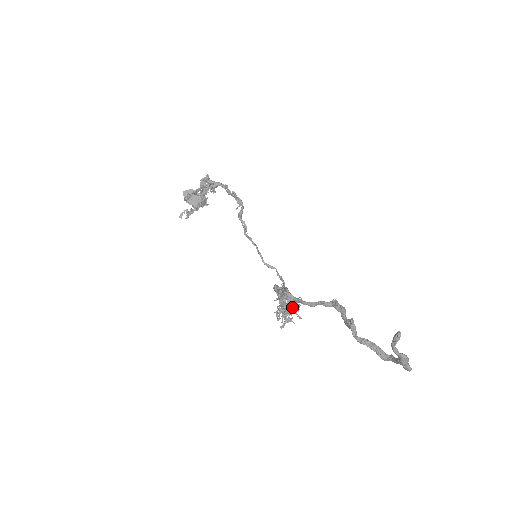
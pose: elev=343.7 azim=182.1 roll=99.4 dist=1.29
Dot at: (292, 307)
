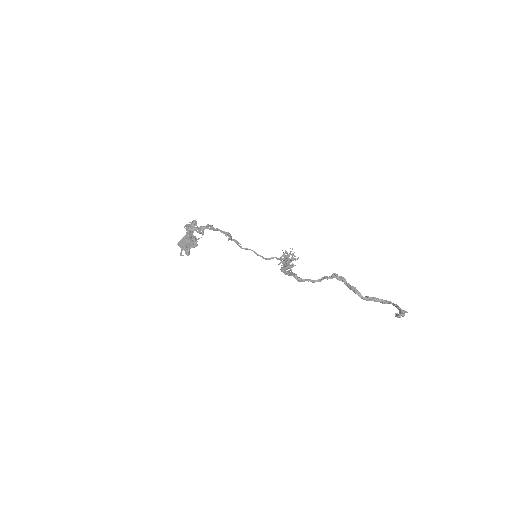
Dot at: (290, 259)
